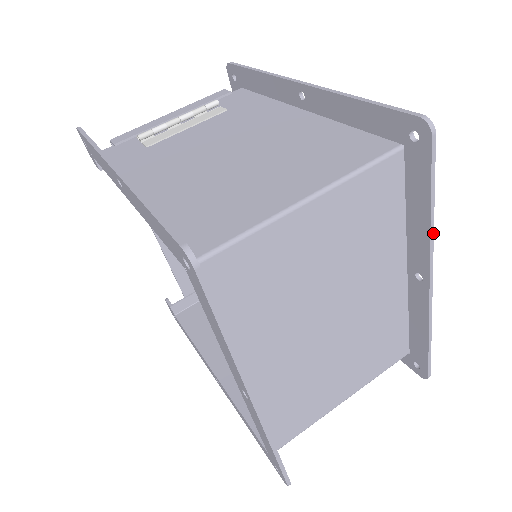
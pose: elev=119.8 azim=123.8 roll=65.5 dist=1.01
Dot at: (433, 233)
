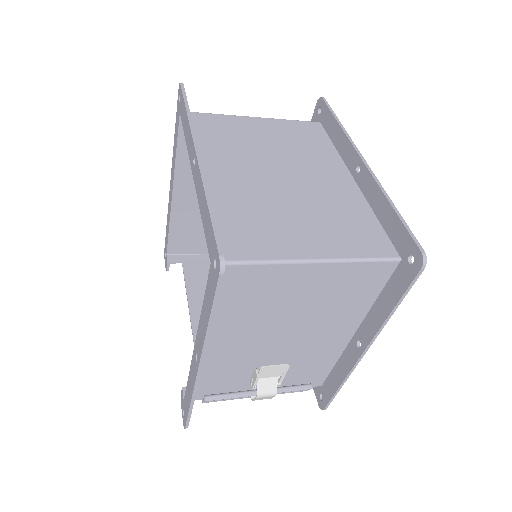
Dot at: (348, 134)
